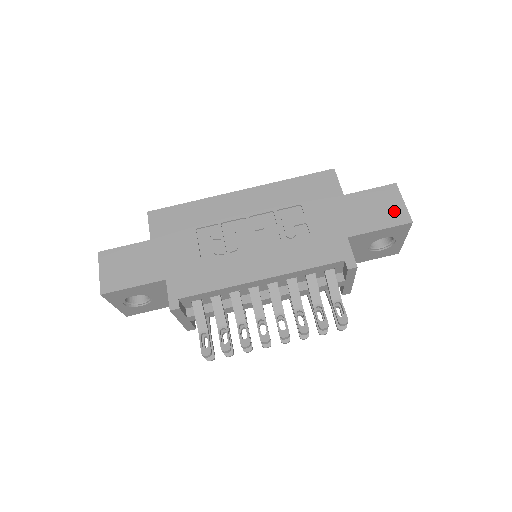
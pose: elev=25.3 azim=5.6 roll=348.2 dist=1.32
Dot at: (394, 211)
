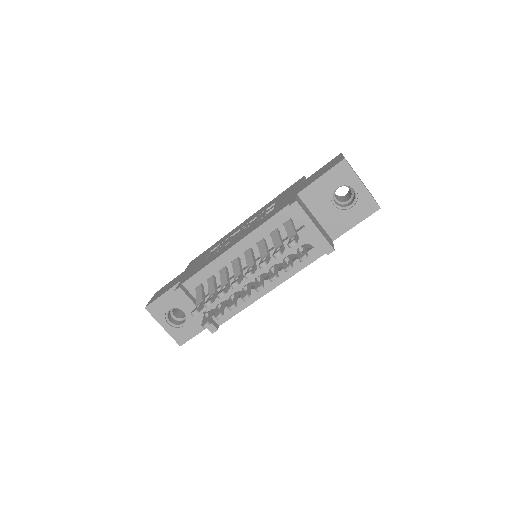
Dot at: (334, 163)
